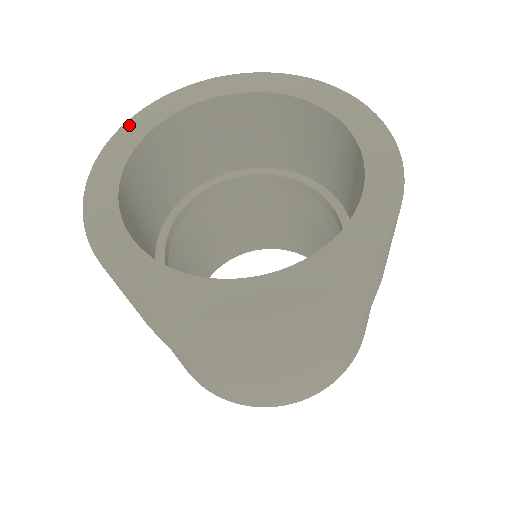
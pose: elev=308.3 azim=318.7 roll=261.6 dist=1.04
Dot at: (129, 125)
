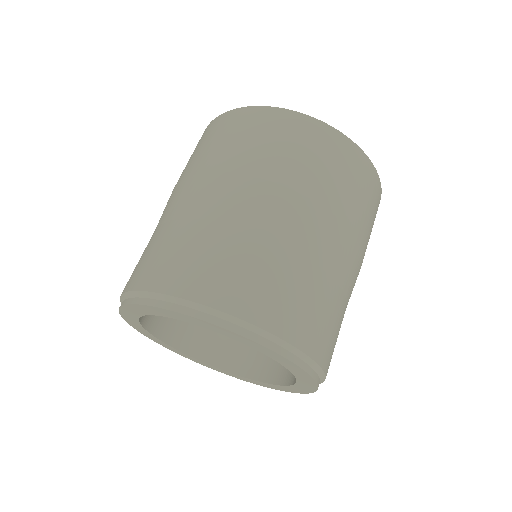
Dot at: occluded
